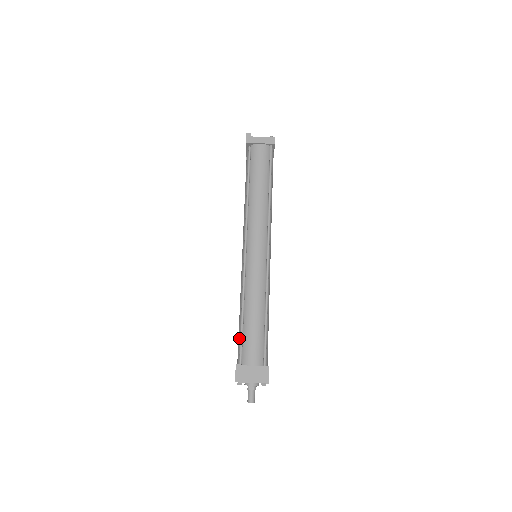
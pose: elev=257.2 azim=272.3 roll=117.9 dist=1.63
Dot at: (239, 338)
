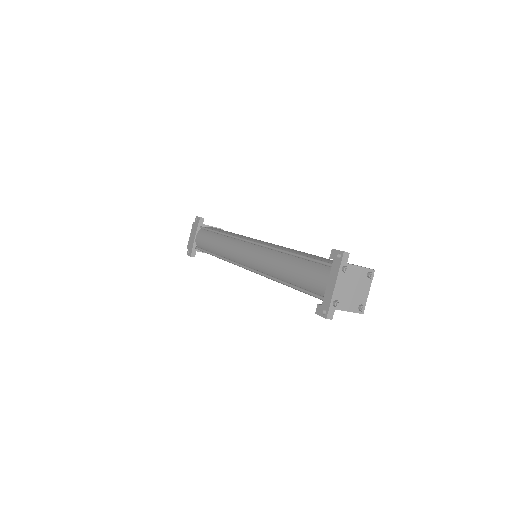
Dot at: (204, 246)
